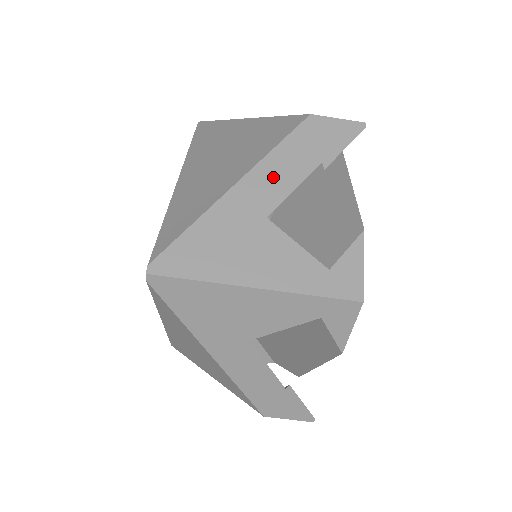
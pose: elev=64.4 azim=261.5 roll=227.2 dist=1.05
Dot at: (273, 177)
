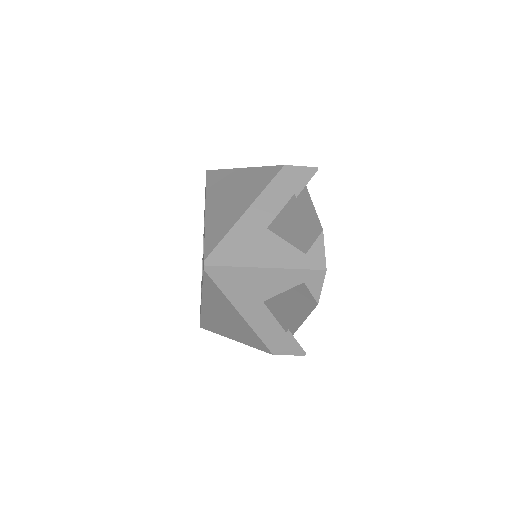
Dot at: (267, 204)
